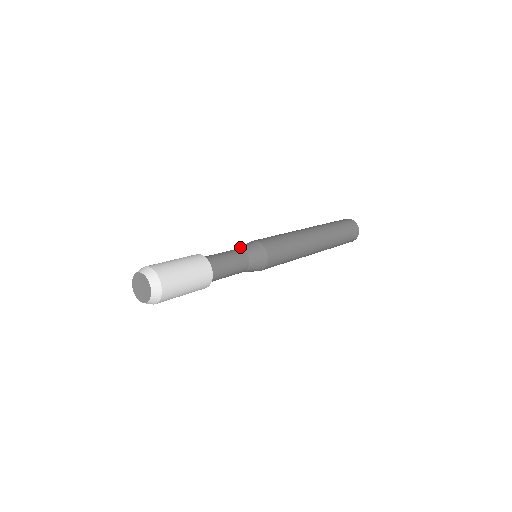
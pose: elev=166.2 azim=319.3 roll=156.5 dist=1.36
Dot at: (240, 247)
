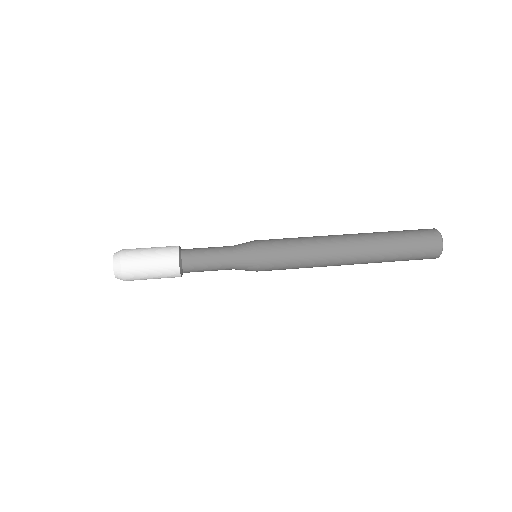
Dot at: (234, 245)
